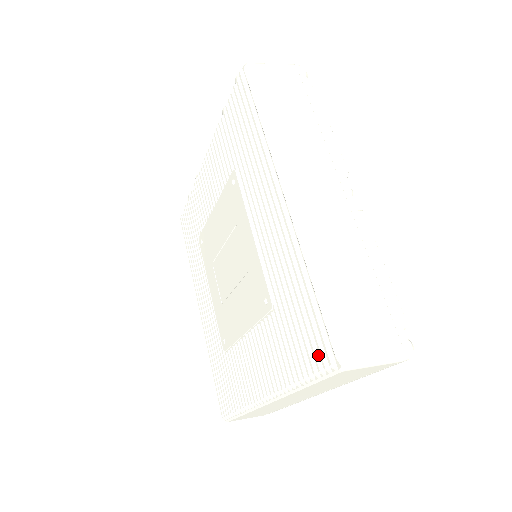
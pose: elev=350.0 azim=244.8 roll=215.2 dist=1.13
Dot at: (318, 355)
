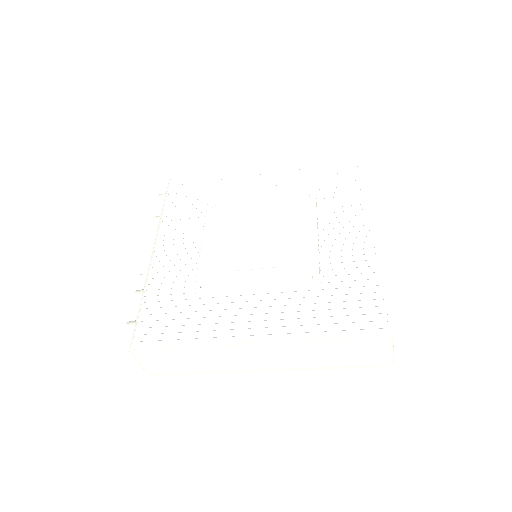
Dot at: (354, 163)
